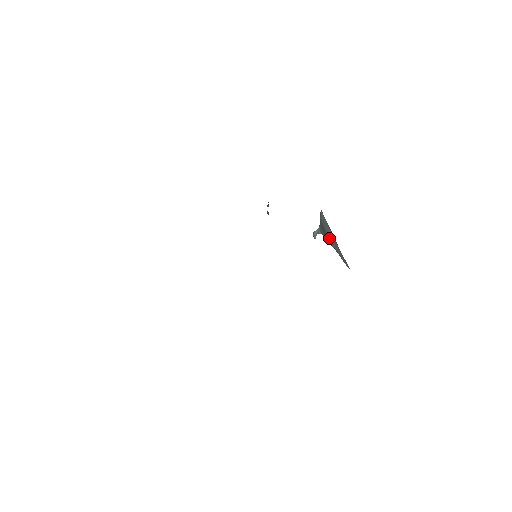
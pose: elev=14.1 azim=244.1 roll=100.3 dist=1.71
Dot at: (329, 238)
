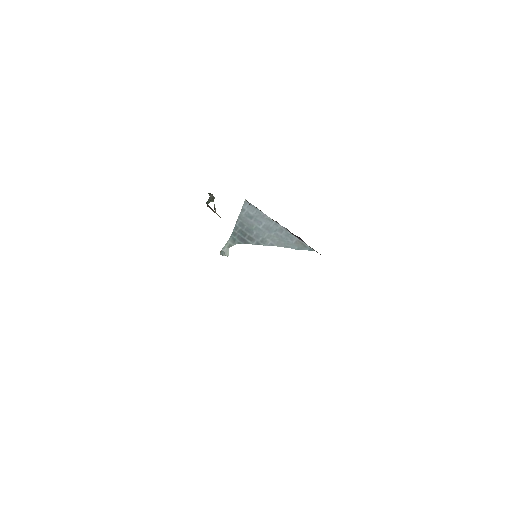
Dot at: (260, 236)
